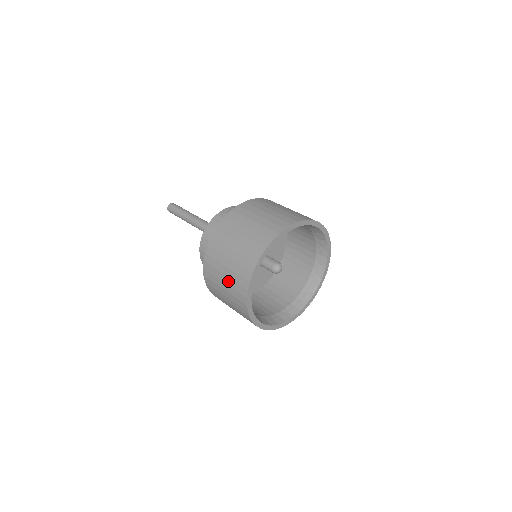
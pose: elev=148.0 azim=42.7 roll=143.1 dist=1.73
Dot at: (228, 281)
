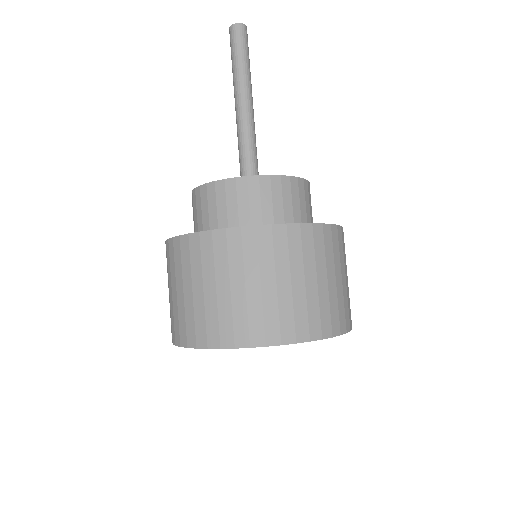
Dot at: occluded
